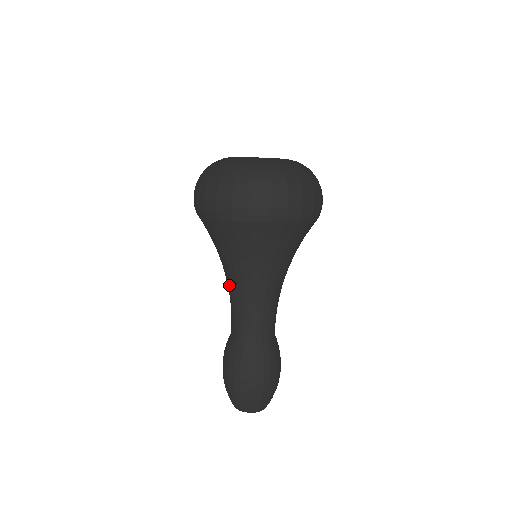
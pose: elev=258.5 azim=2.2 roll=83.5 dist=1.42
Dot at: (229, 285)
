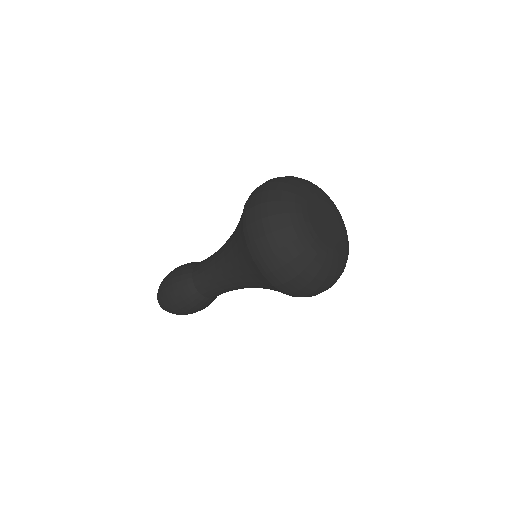
Dot at: (233, 284)
